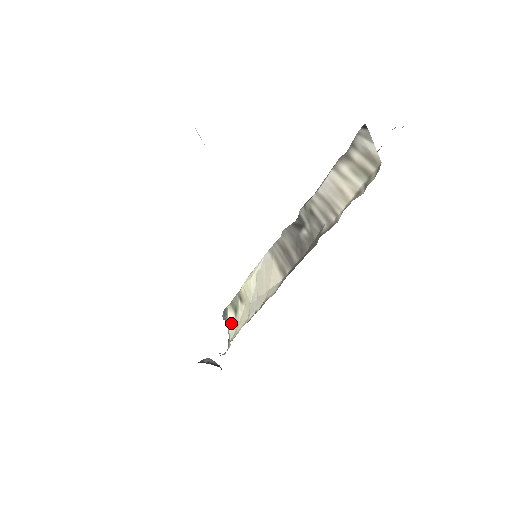
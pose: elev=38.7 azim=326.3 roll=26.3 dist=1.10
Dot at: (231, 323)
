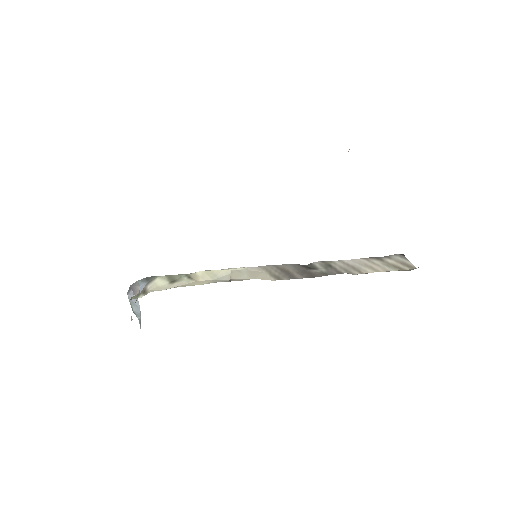
Dot at: (159, 285)
